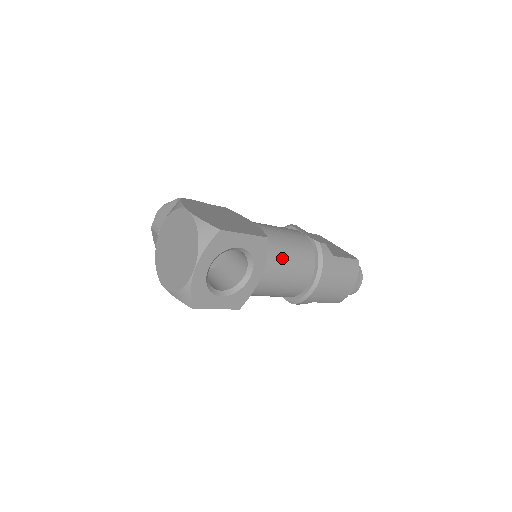
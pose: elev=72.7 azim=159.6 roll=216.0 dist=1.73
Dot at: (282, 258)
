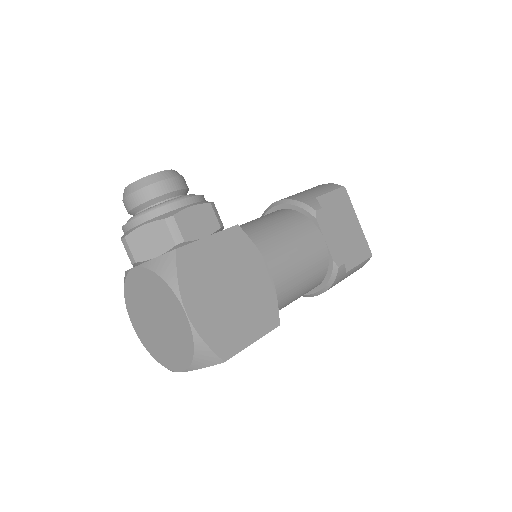
Dot at: (287, 304)
